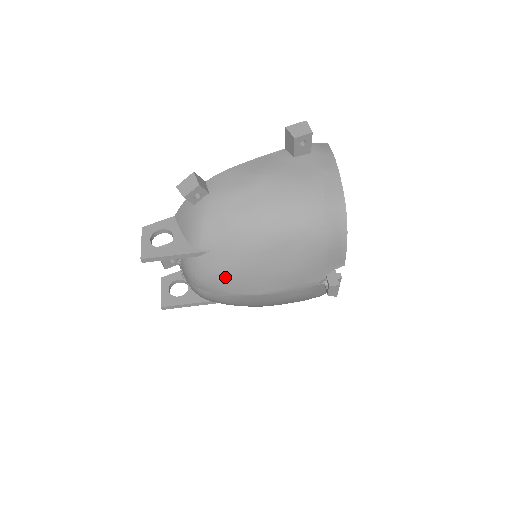
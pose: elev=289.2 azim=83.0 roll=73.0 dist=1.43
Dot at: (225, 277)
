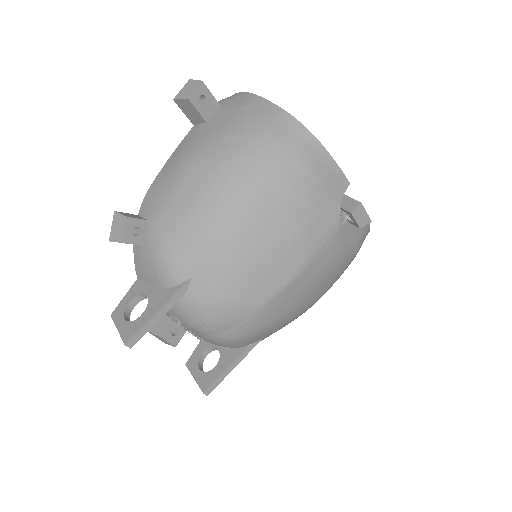
Dot at: (232, 293)
